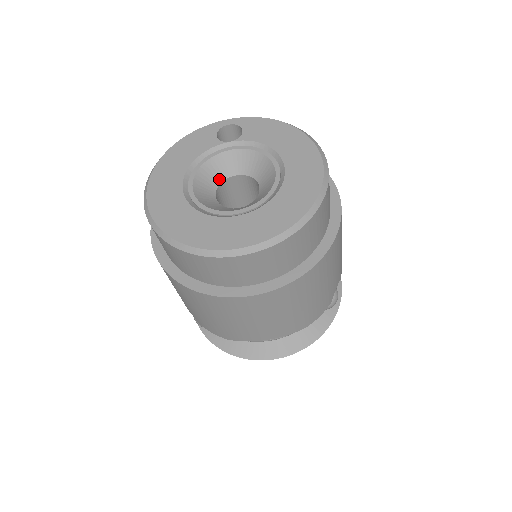
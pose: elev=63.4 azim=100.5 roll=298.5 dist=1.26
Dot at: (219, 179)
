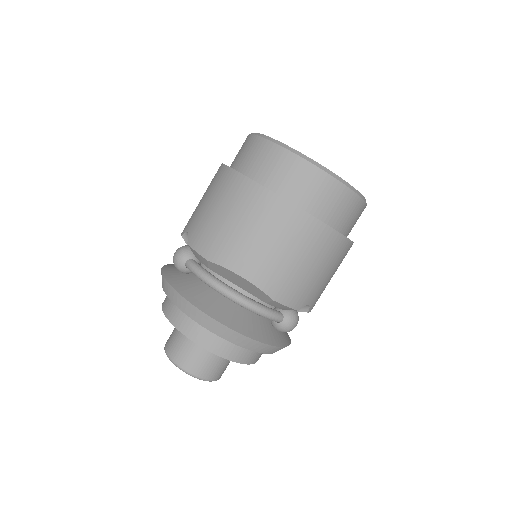
Dot at: occluded
